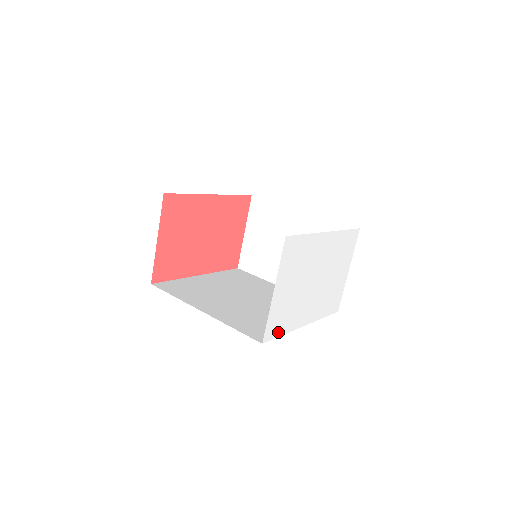
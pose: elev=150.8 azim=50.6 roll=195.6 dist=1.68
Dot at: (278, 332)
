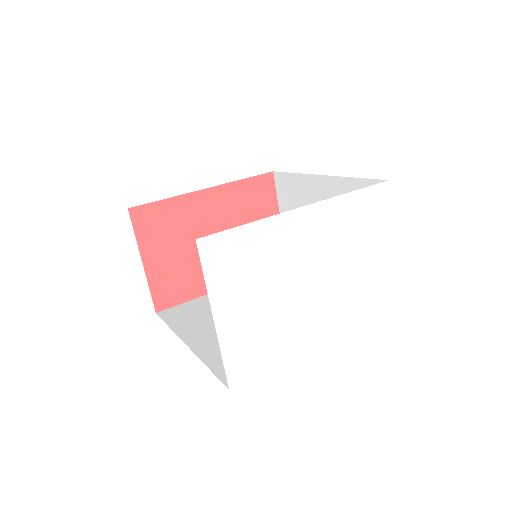
Dot at: (259, 367)
